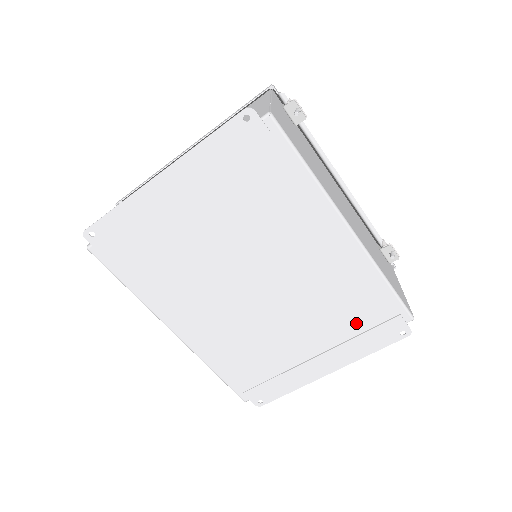
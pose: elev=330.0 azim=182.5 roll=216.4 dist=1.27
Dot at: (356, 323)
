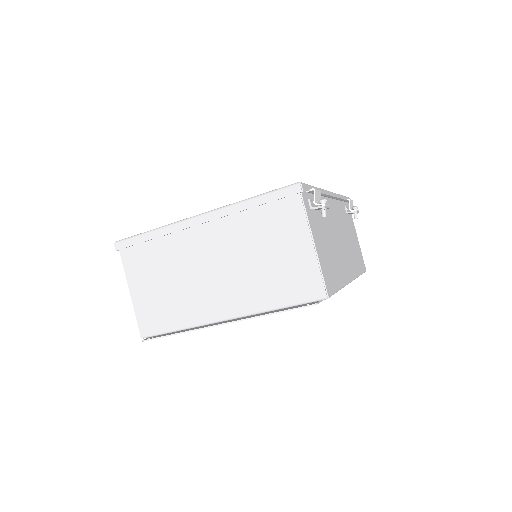
Dot at: occluded
